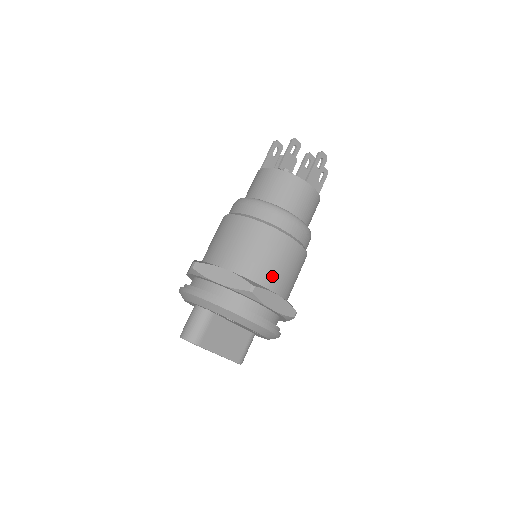
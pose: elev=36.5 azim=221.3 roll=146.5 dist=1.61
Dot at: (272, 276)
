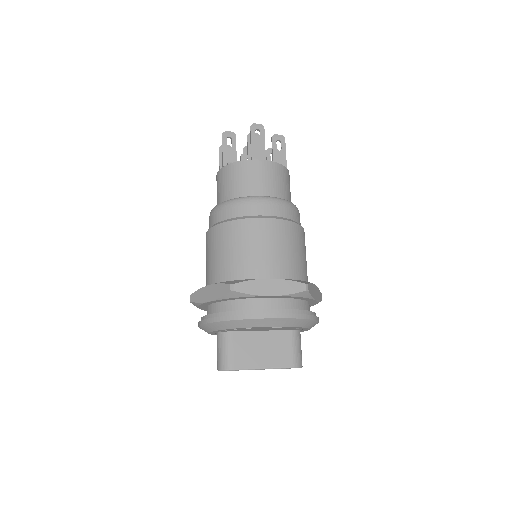
Dot at: (256, 264)
